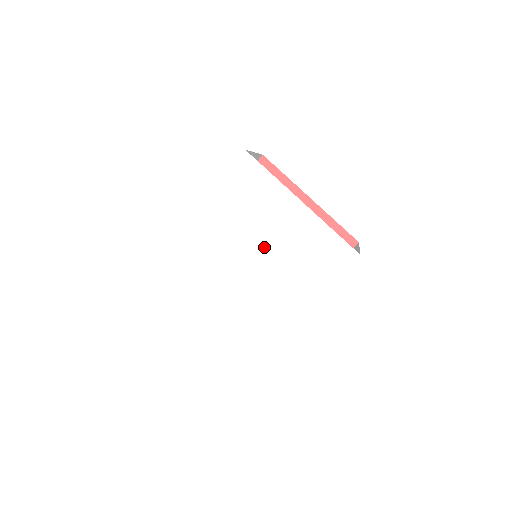
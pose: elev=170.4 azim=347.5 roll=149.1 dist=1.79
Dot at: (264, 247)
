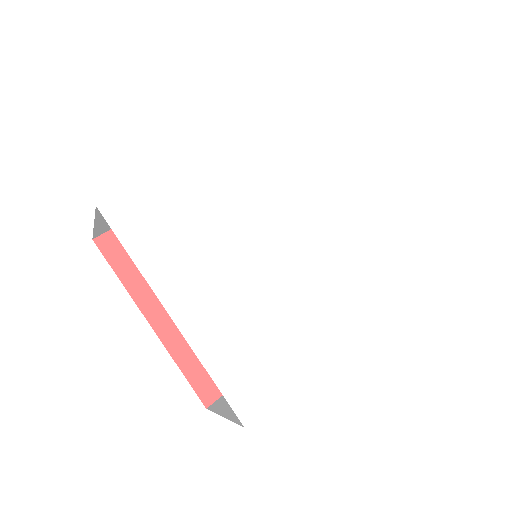
Dot at: (309, 228)
